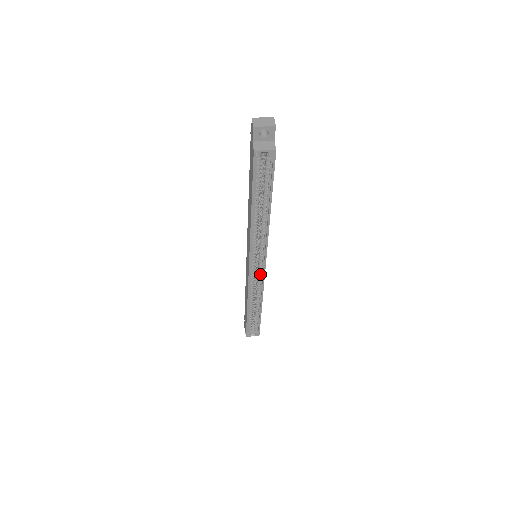
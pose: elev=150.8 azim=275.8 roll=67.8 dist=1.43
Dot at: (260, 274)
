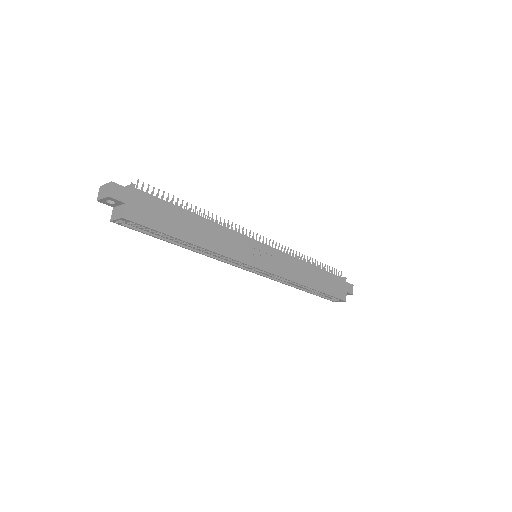
Dot at: (270, 271)
